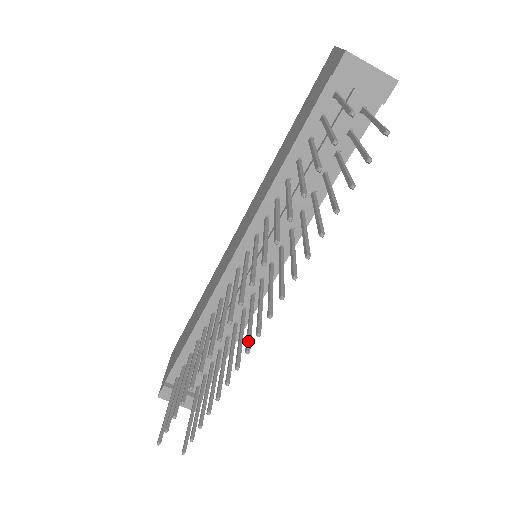
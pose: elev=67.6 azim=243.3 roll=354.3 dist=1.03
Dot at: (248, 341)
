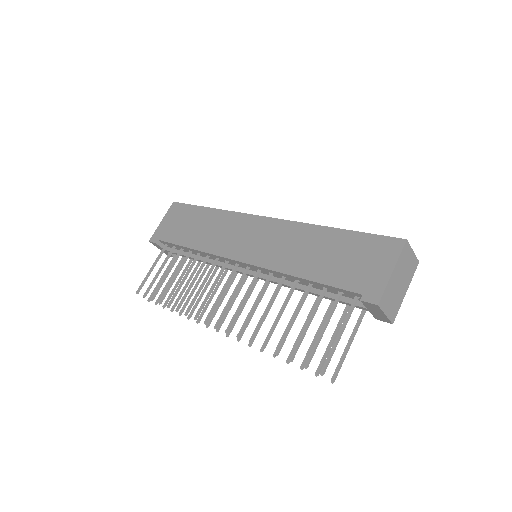
Dot at: (212, 319)
